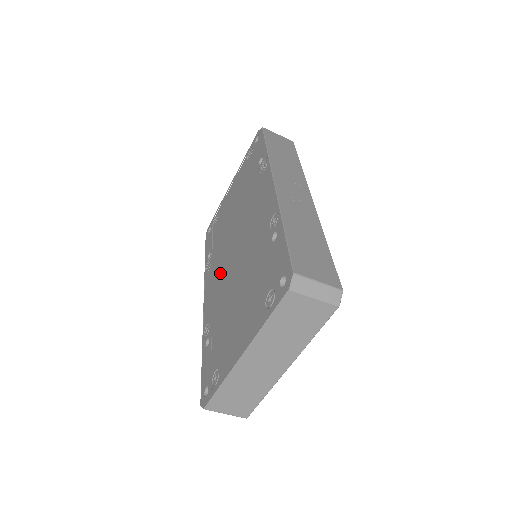
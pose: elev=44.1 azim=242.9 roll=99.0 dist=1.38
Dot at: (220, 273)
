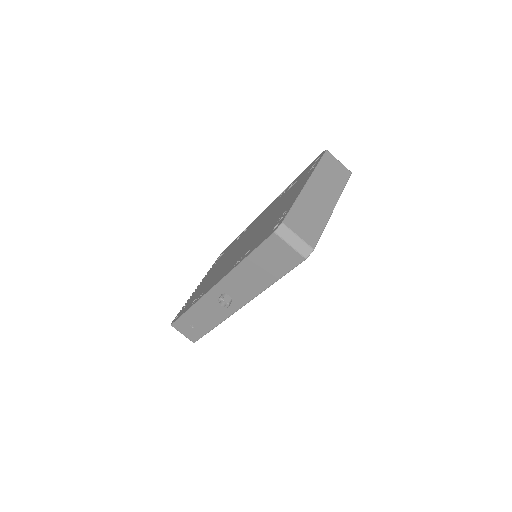
Dot at: (229, 262)
